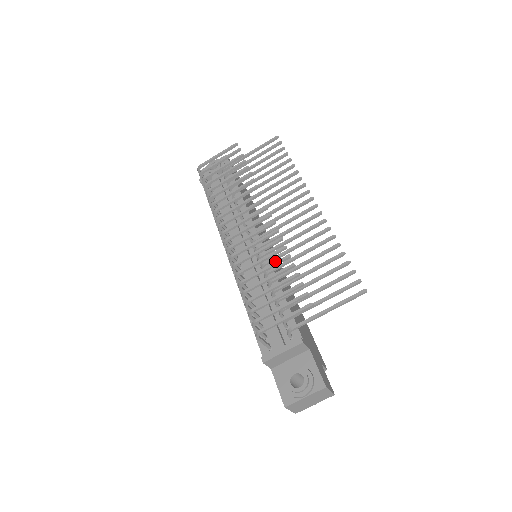
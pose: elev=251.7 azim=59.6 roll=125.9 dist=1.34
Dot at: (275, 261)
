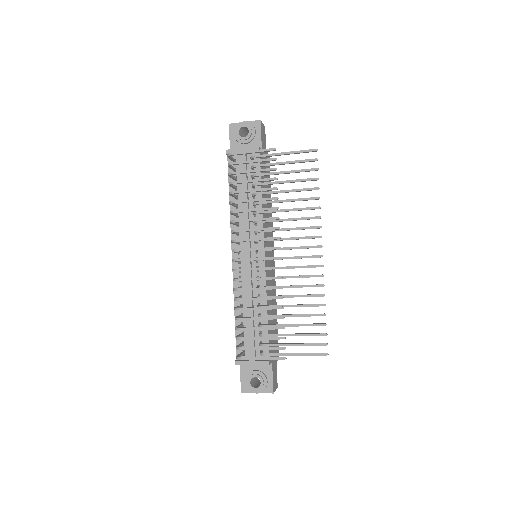
Dot at: (270, 307)
